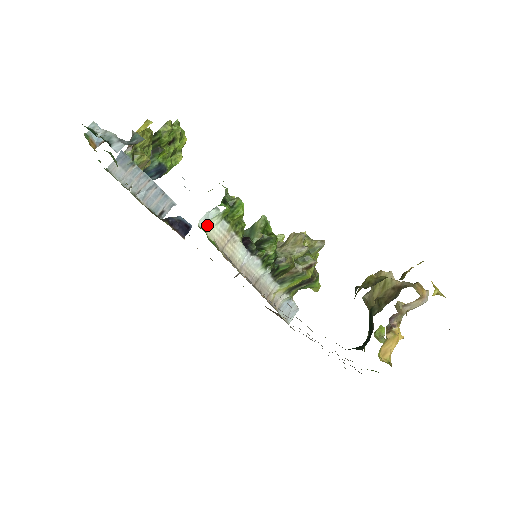
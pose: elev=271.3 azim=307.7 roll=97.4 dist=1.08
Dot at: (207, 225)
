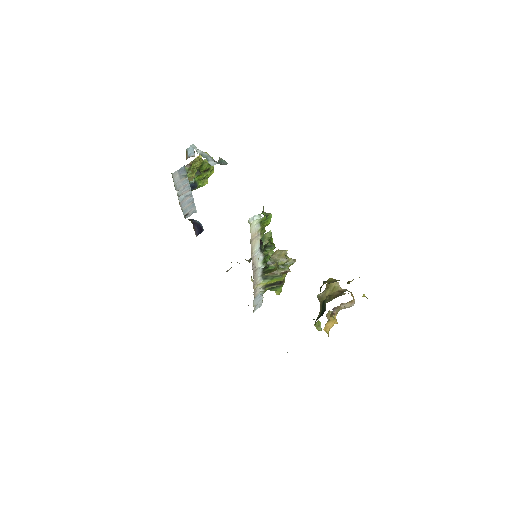
Dot at: (252, 223)
